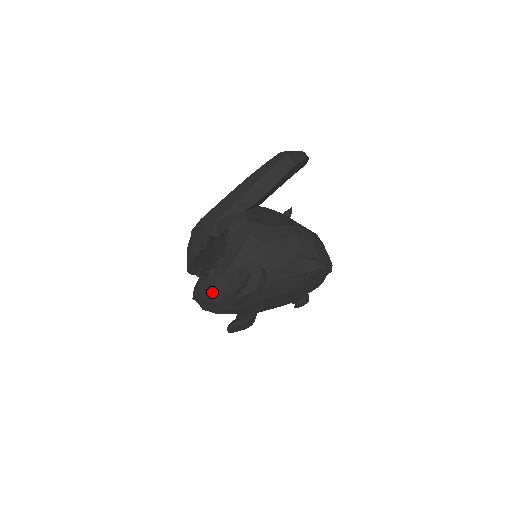
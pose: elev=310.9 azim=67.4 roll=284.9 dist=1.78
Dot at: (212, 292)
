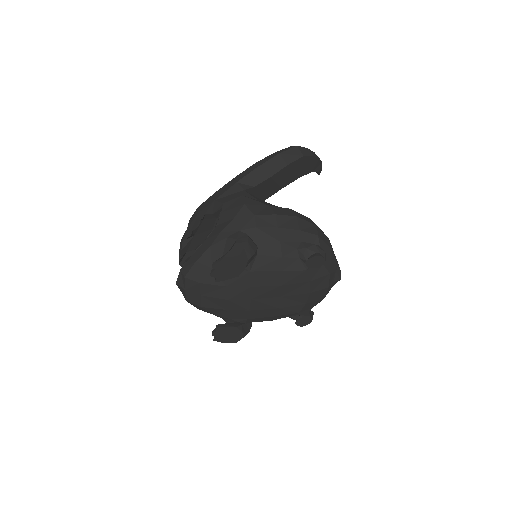
Dot at: (195, 268)
